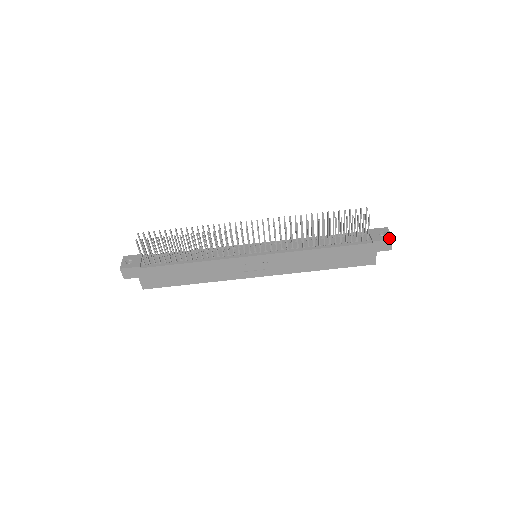
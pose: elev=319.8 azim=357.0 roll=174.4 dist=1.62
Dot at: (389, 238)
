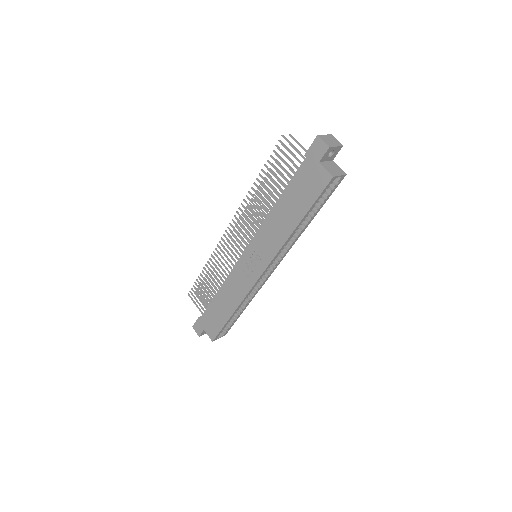
Dot at: (316, 138)
